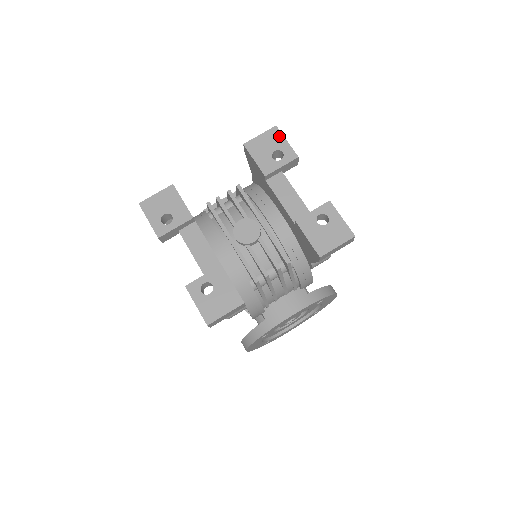
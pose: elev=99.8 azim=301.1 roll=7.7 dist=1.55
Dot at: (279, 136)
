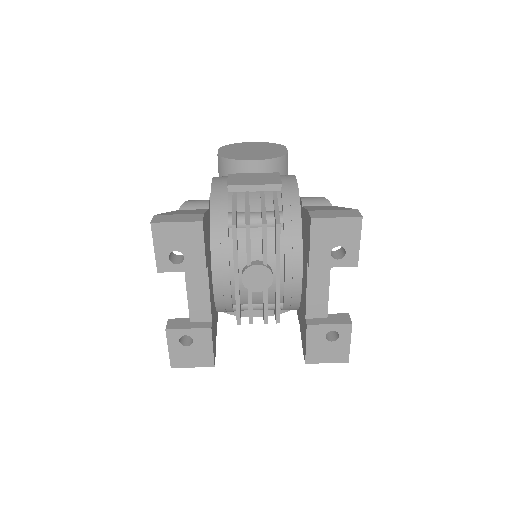
Dot at: (356, 232)
